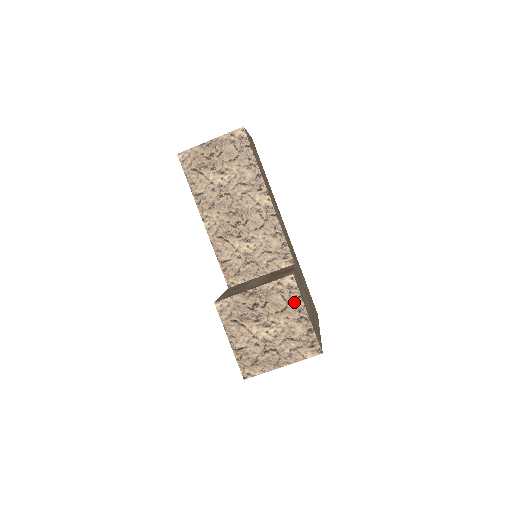
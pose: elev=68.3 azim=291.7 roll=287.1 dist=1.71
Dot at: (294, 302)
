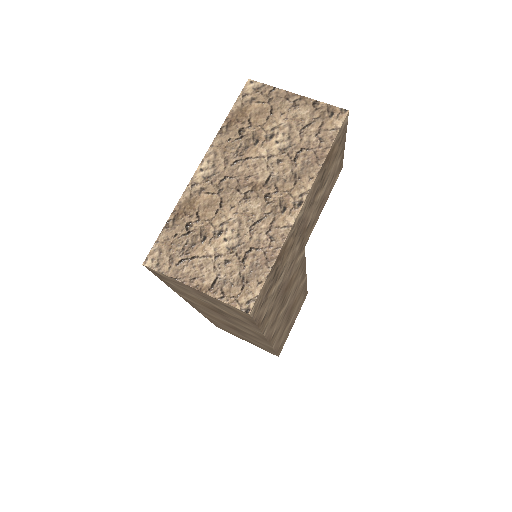
Dot at: occluded
